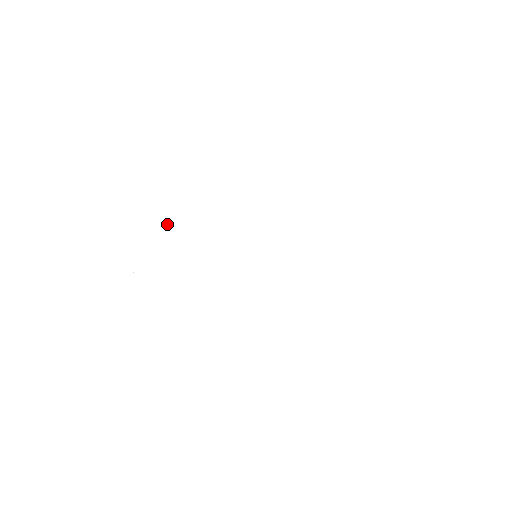
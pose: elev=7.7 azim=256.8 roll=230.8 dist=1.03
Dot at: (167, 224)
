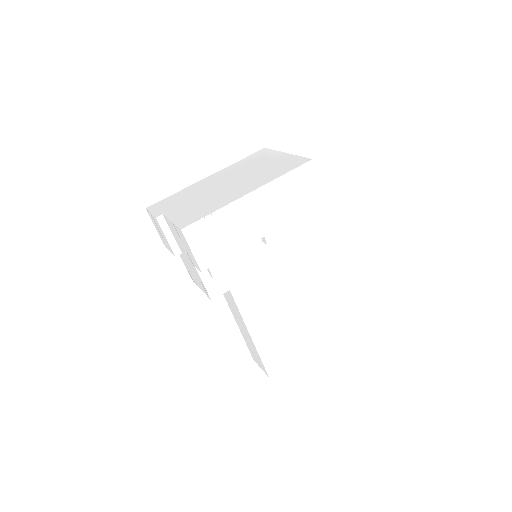
Dot at: (274, 202)
